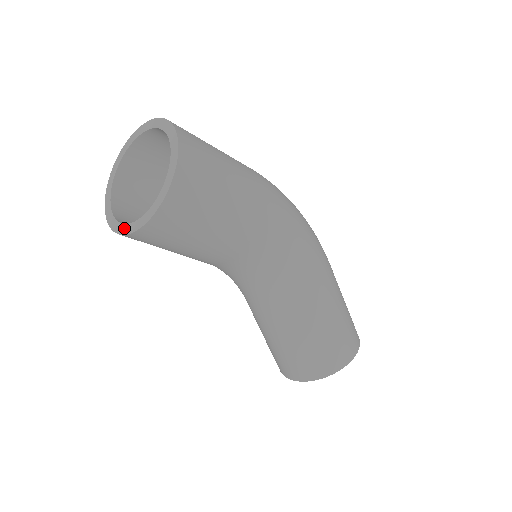
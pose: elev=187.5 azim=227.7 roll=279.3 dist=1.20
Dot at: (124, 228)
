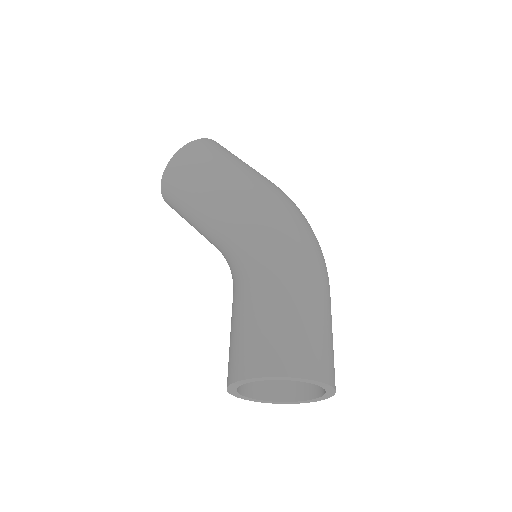
Dot at: occluded
